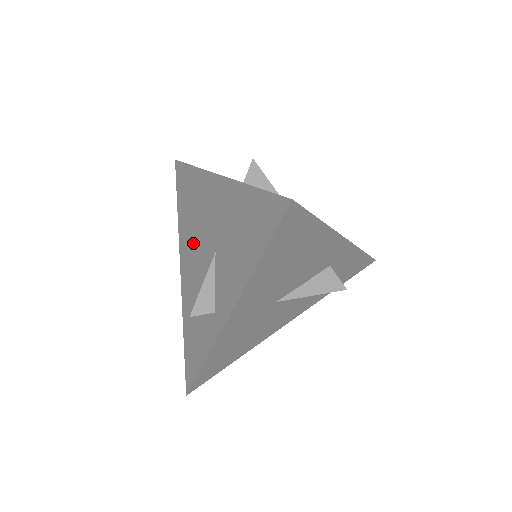
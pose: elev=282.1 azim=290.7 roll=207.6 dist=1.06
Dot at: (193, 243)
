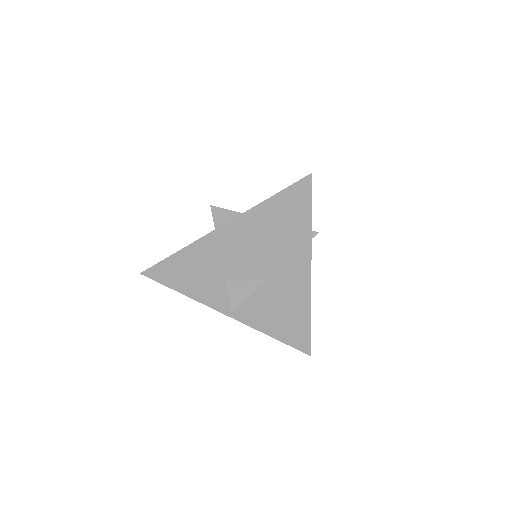
Dot at: occluded
